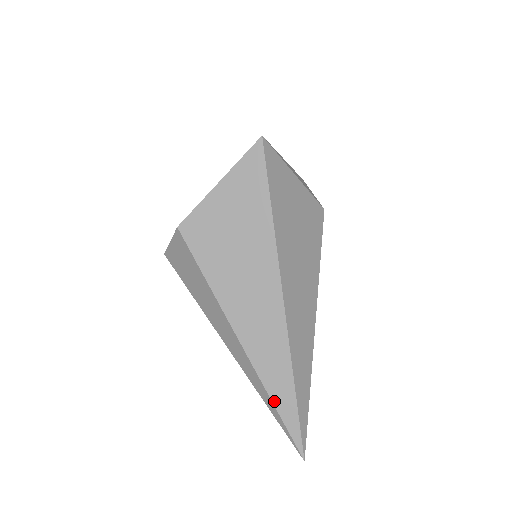
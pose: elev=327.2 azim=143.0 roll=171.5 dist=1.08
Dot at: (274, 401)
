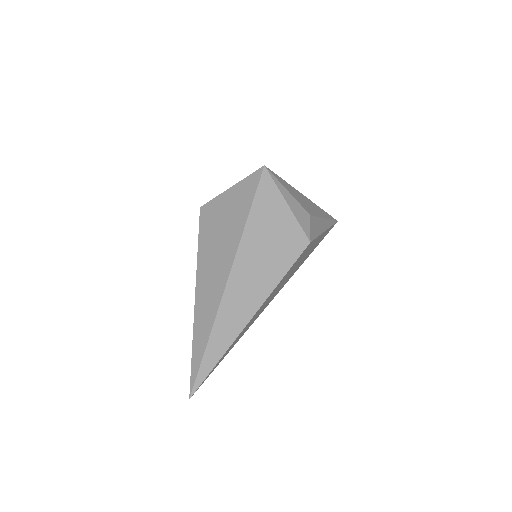
Dot at: (193, 348)
